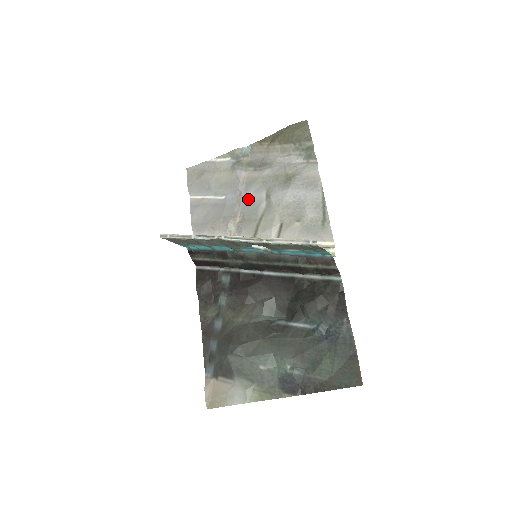
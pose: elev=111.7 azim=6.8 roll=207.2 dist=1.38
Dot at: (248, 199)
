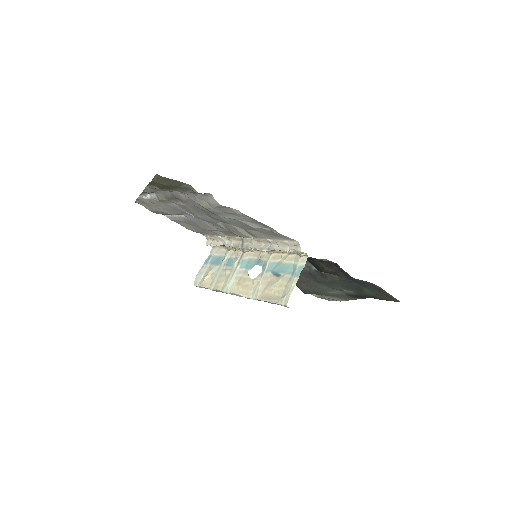
Dot at: (202, 218)
